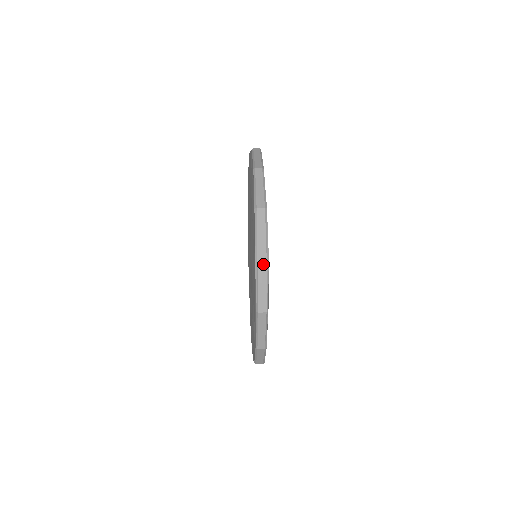
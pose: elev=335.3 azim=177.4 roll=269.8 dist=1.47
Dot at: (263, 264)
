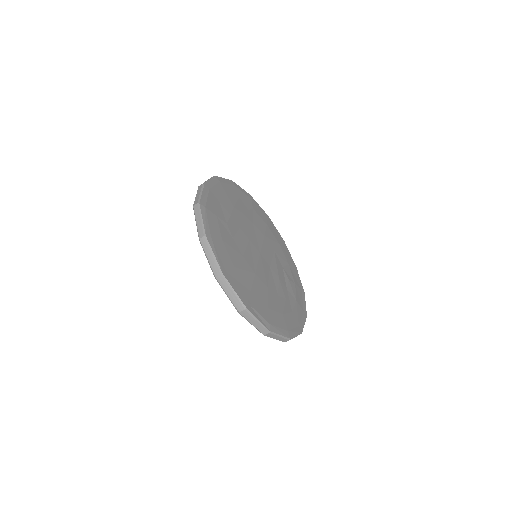
Dot at: (244, 312)
